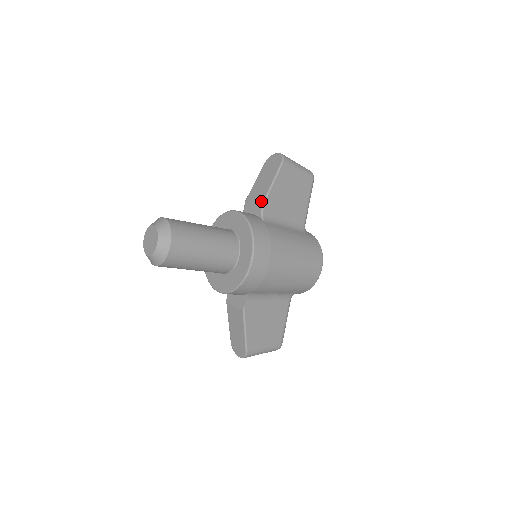
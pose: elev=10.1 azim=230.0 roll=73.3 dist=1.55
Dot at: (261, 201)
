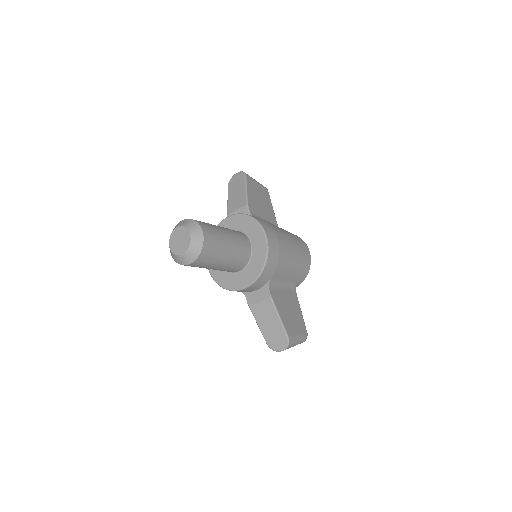
Dot at: (244, 205)
